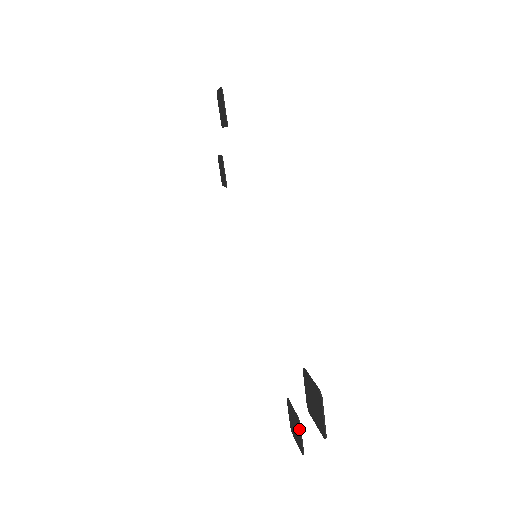
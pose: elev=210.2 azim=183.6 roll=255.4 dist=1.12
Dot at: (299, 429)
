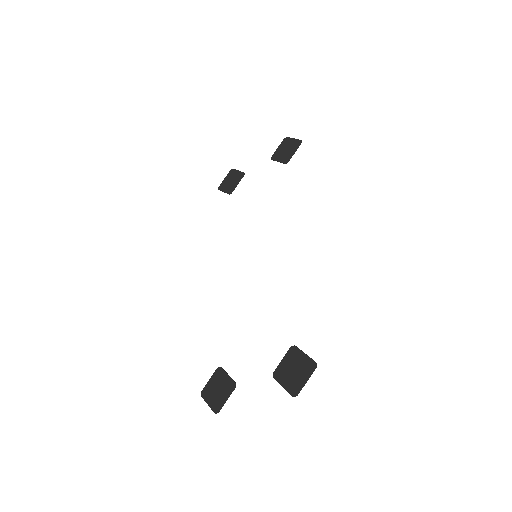
Dot at: (230, 391)
